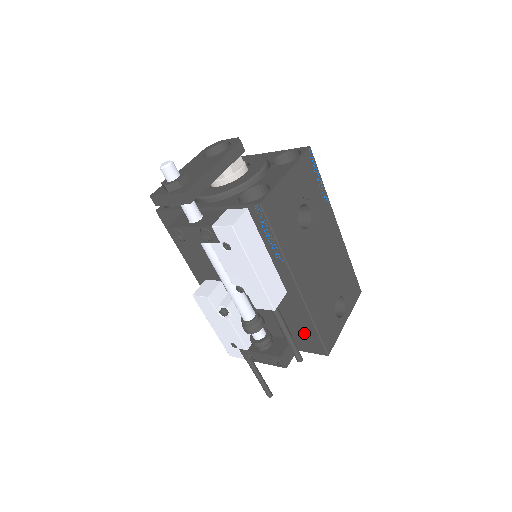
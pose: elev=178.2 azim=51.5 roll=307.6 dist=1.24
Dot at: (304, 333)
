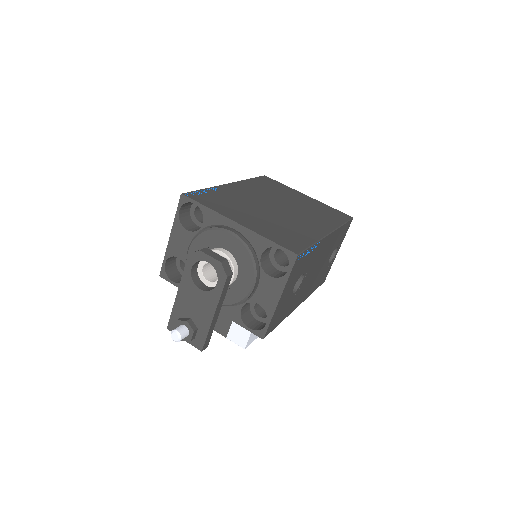
Dot at: occluded
